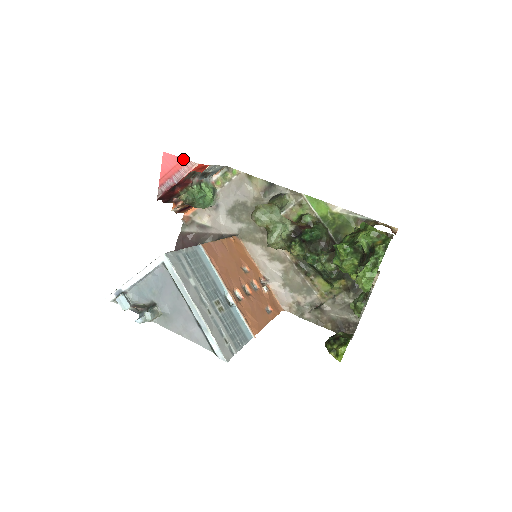
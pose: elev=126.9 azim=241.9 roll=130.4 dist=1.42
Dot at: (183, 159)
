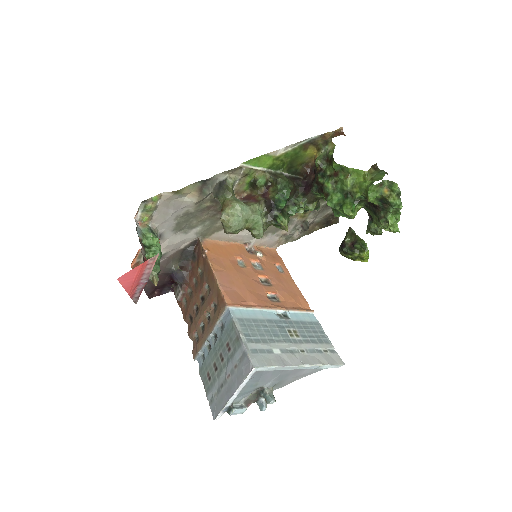
Dot at: (141, 264)
